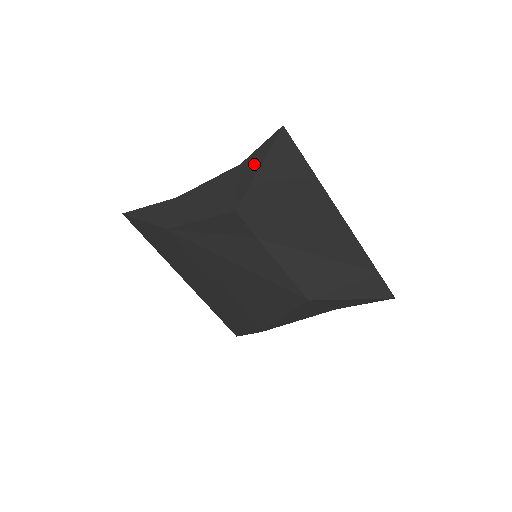
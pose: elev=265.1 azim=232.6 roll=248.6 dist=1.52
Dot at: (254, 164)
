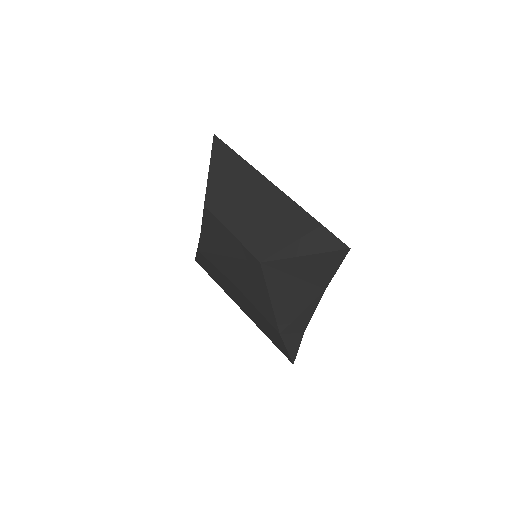
Dot at: occluded
